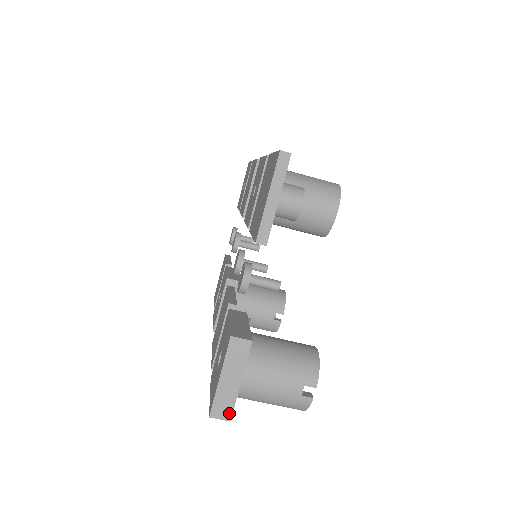
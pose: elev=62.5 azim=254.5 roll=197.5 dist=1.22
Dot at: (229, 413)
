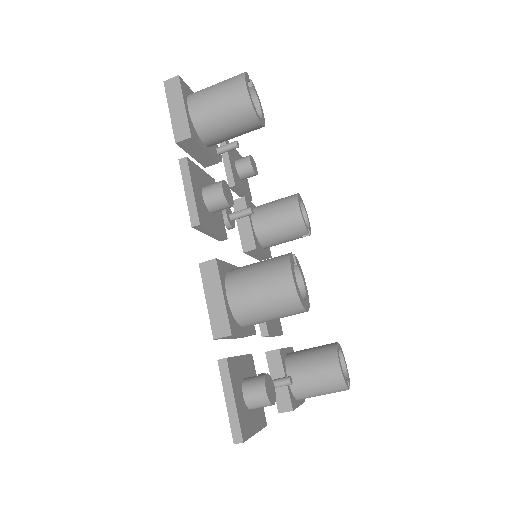
Dot at: occluded
